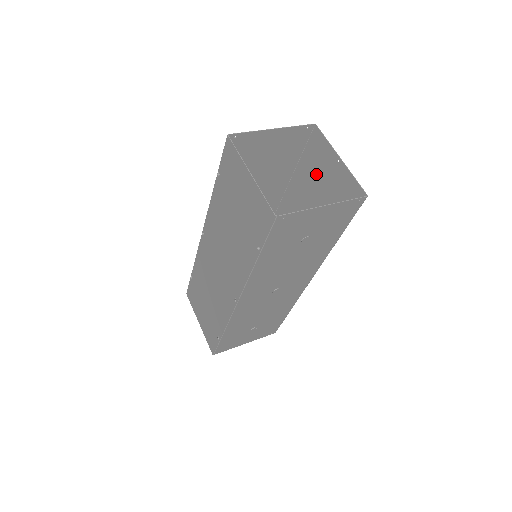
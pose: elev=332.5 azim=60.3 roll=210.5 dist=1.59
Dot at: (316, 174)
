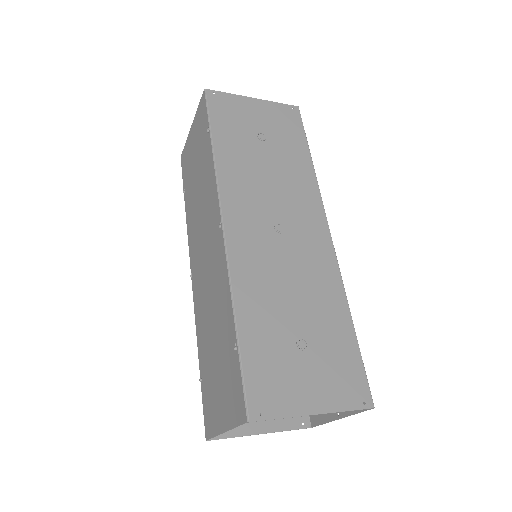
Dot at: occluded
